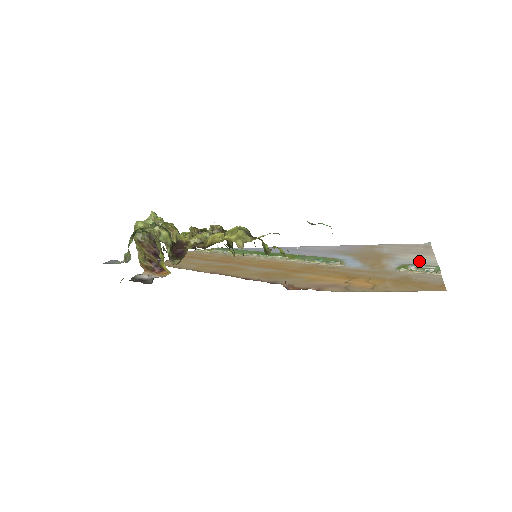
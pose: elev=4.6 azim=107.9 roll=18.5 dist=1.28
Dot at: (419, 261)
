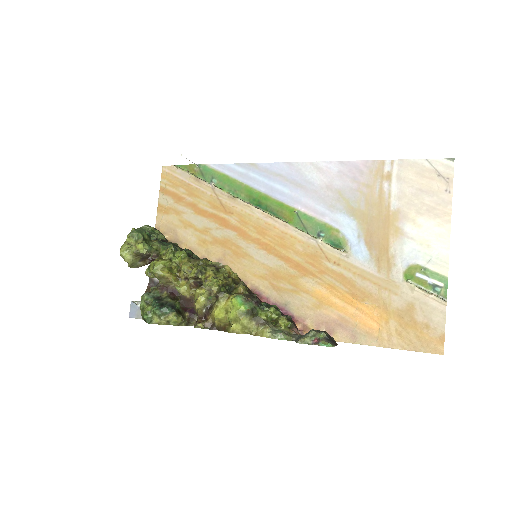
Dot at: (430, 252)
